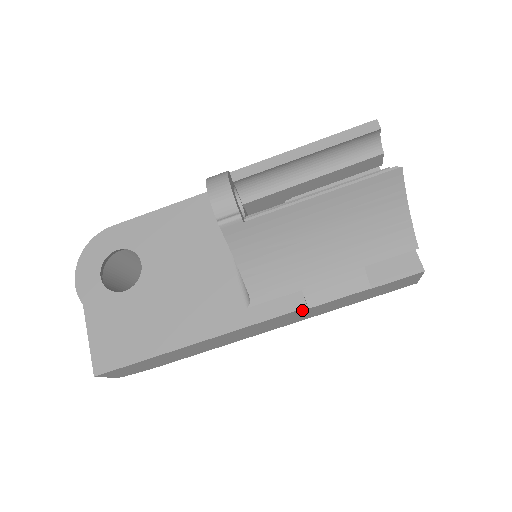
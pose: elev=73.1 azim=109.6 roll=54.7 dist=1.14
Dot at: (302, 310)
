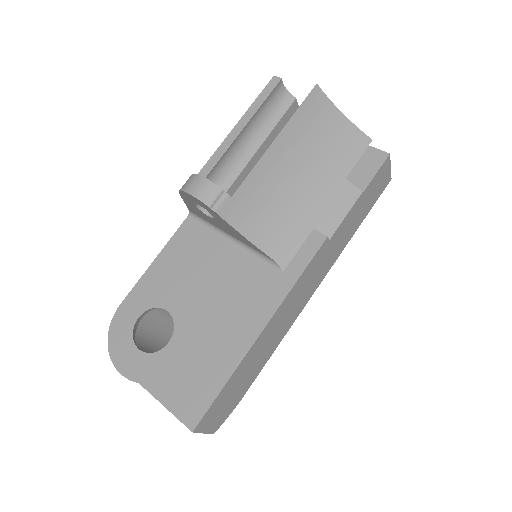
Dot at: (325, 244)
